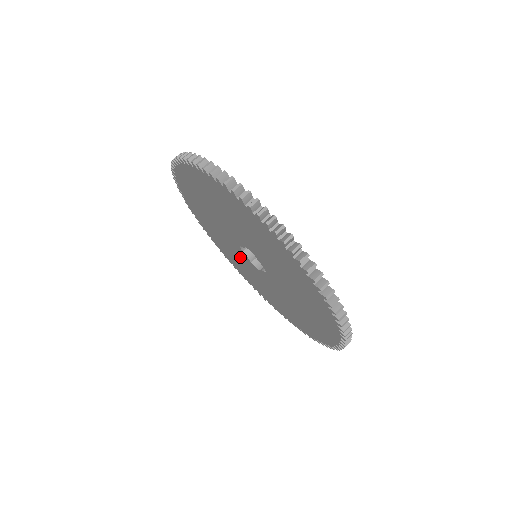
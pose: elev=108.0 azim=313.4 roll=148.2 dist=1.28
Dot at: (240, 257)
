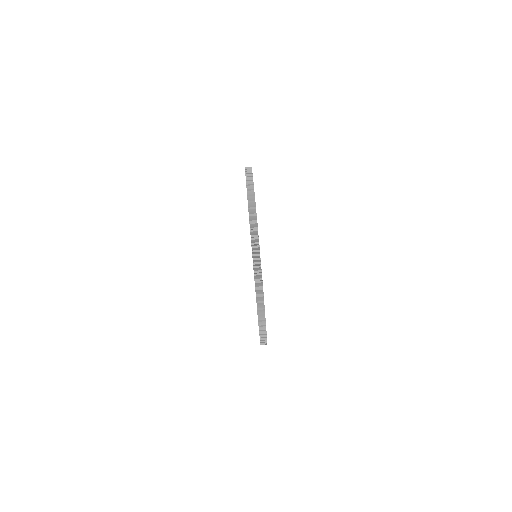
Dot at: occluded
